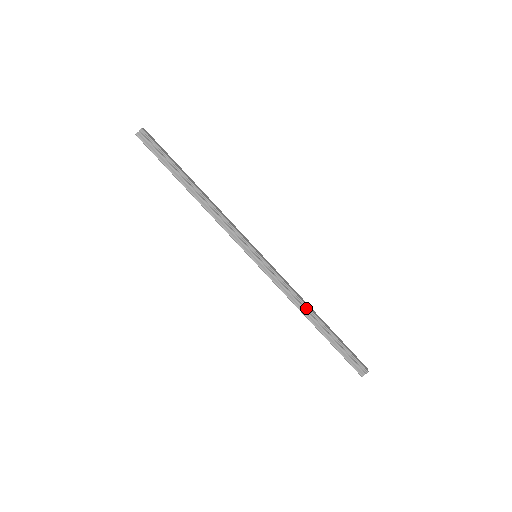
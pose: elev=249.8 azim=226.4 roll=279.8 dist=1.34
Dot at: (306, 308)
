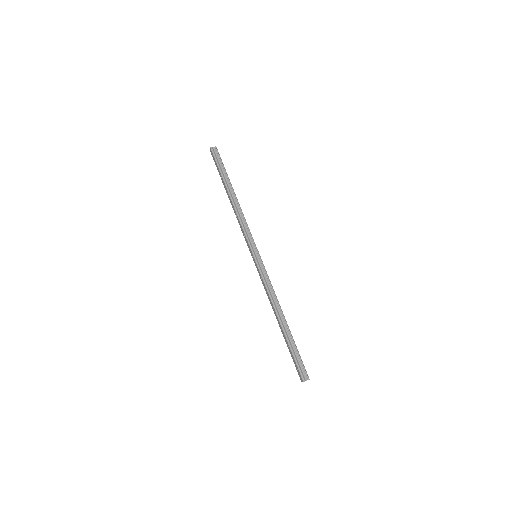
Dot at: (279, 307)
